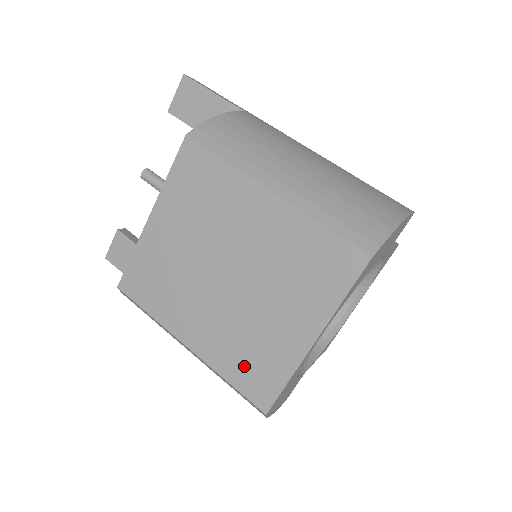
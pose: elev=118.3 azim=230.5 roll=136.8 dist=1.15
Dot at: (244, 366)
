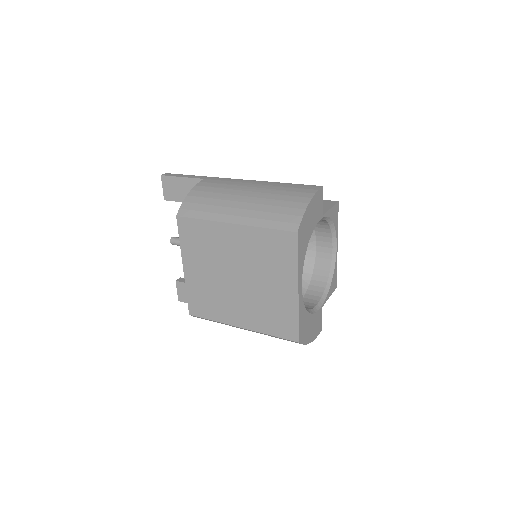
Dot at: (274, 322)
